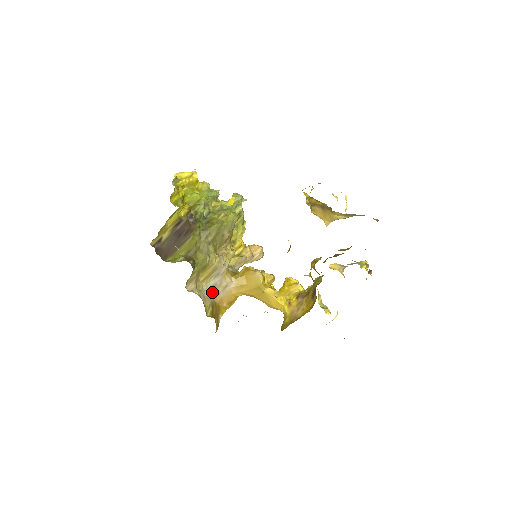
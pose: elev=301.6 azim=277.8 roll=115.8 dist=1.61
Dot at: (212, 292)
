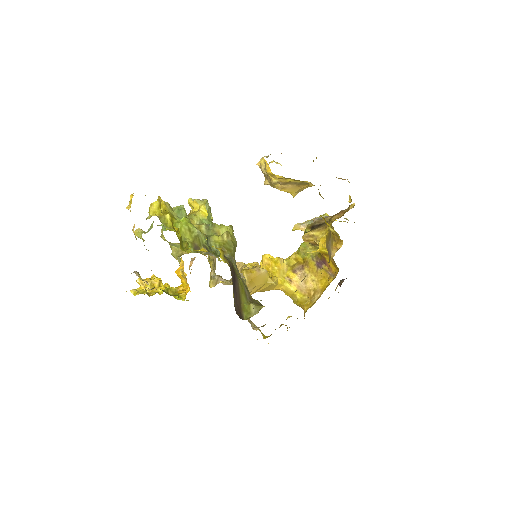
Dot at: occluded
